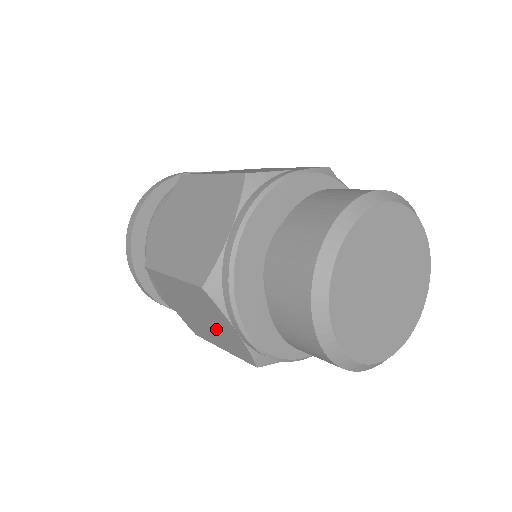
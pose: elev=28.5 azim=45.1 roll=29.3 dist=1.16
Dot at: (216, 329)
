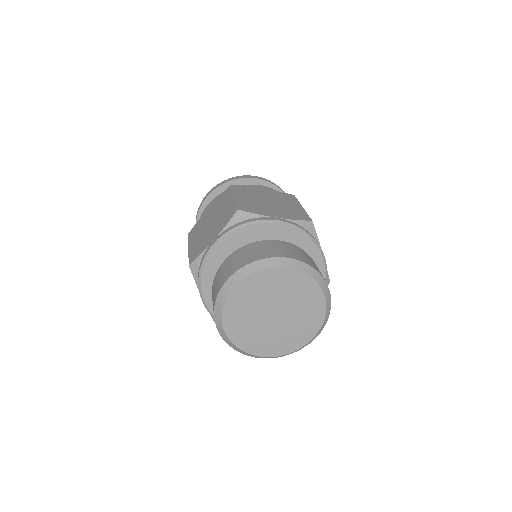
Dot at: (206, 234)
